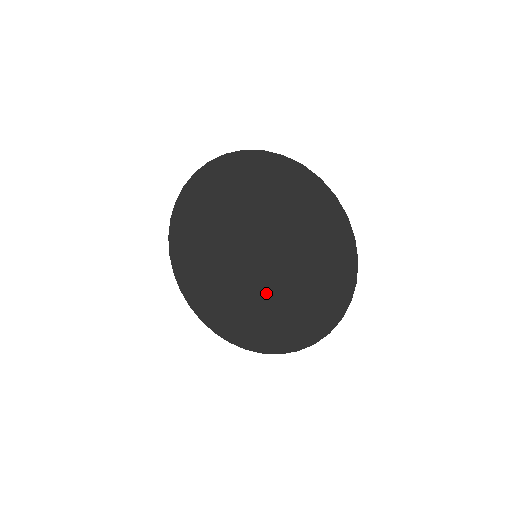
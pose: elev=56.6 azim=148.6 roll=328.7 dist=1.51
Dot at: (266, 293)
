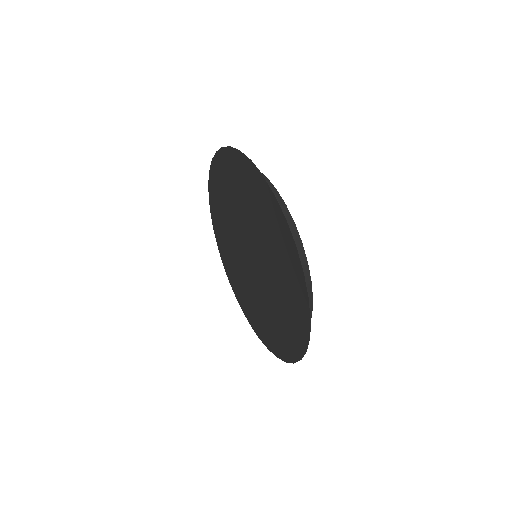
Dot at: (259, 294)
